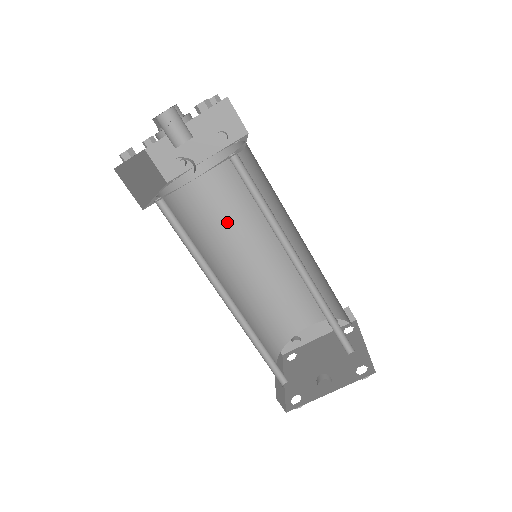
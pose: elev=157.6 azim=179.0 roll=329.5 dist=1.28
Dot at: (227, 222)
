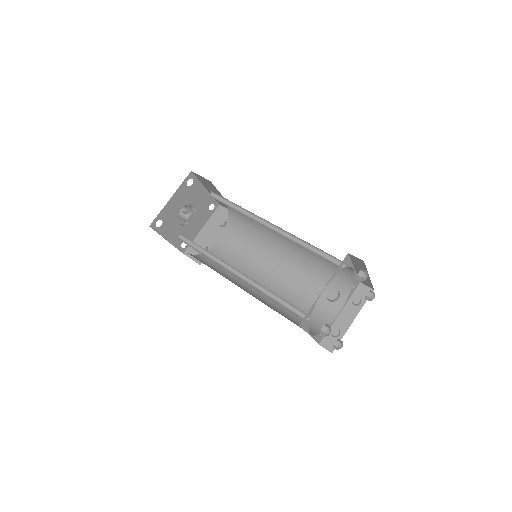
Dot at: (243, 267)
